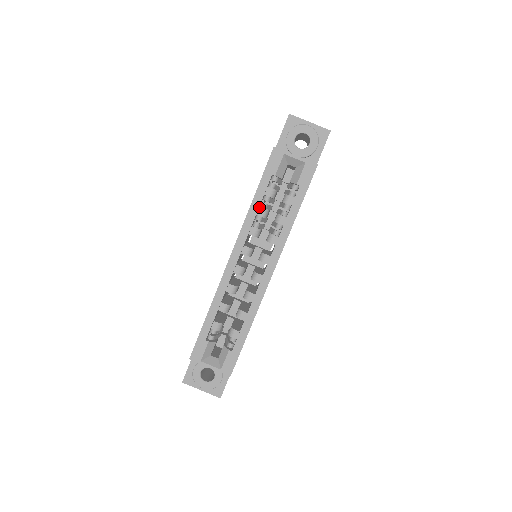
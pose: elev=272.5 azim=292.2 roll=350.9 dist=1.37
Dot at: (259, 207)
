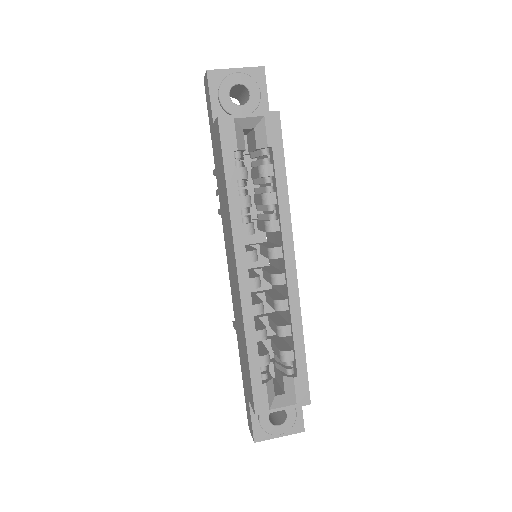
Dot at: (238, 198)
